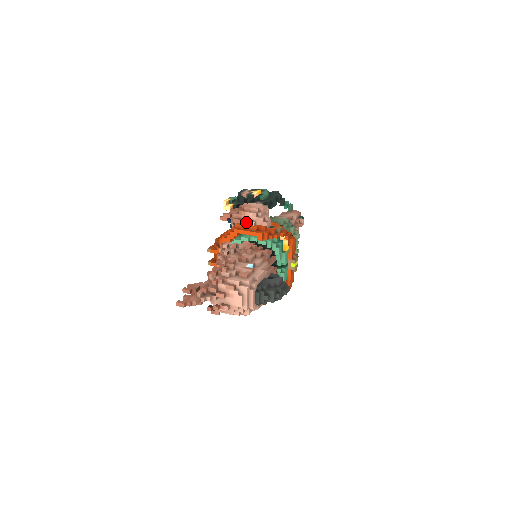
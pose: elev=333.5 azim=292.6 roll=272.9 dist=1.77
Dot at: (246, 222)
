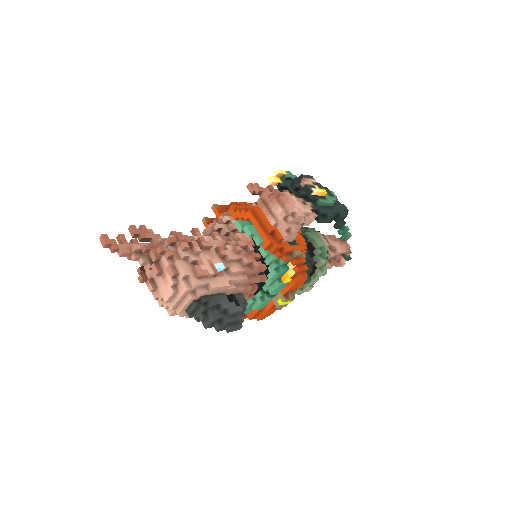
Dot at: (268, 214)
